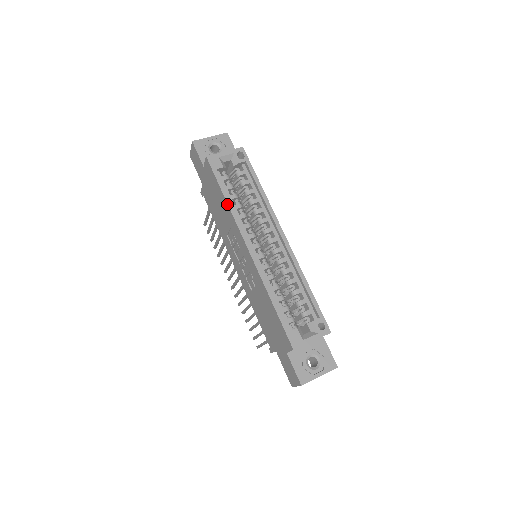
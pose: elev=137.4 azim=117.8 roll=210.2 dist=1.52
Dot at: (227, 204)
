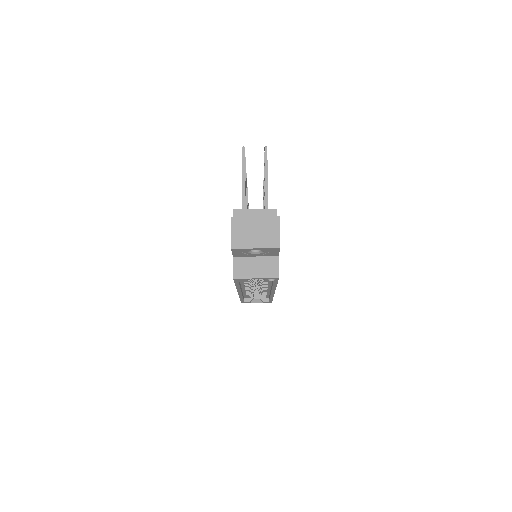
Dot at: (236, 287)
